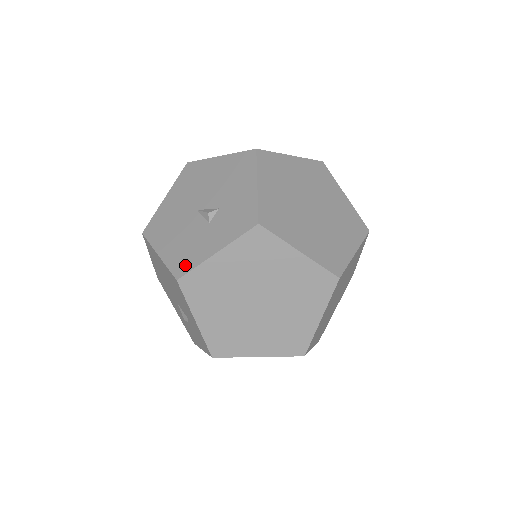
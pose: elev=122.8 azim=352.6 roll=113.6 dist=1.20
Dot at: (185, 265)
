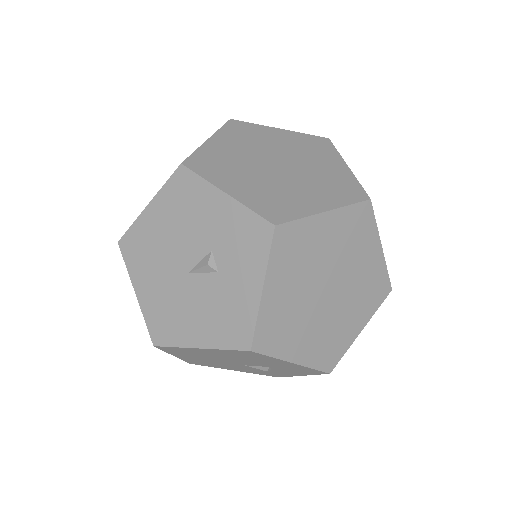
Dot at: (242, 331)
